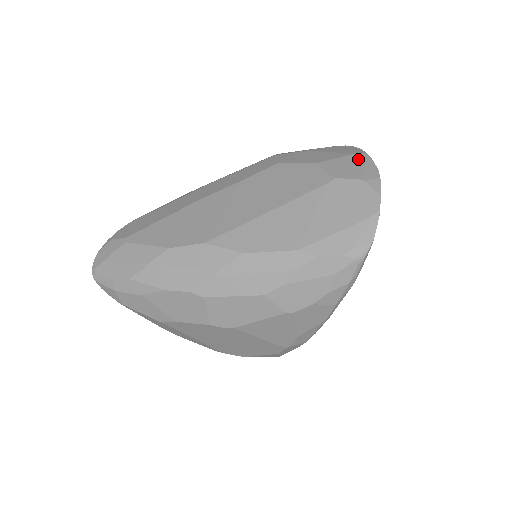
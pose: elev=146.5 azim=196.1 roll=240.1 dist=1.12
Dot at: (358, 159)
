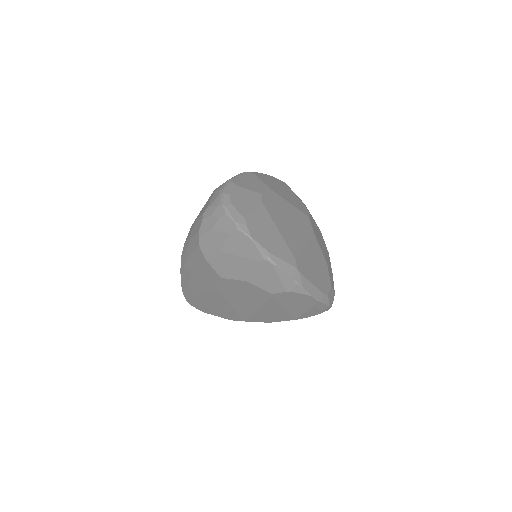
Dot at: (268, 270)
